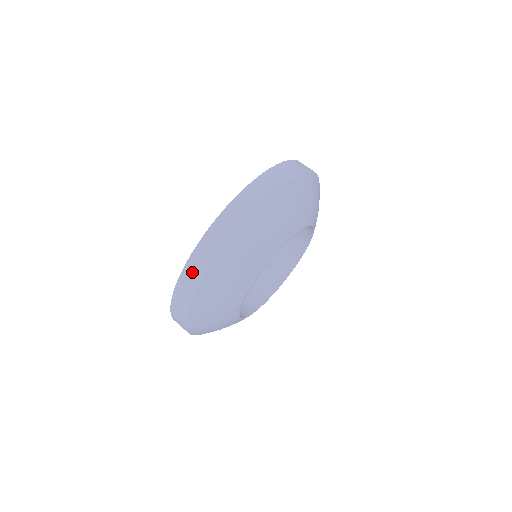
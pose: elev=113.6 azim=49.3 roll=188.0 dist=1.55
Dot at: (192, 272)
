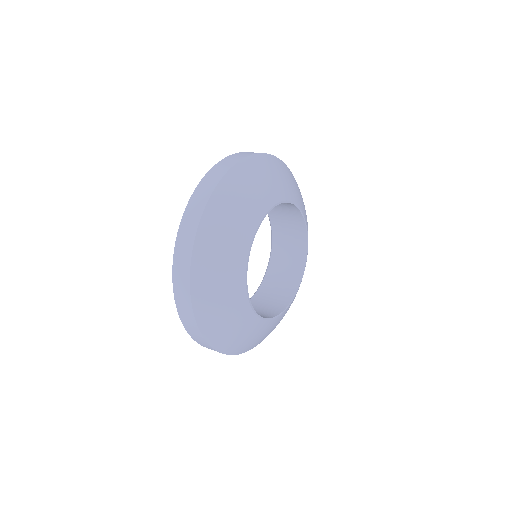
Dot at: (204, 187)
